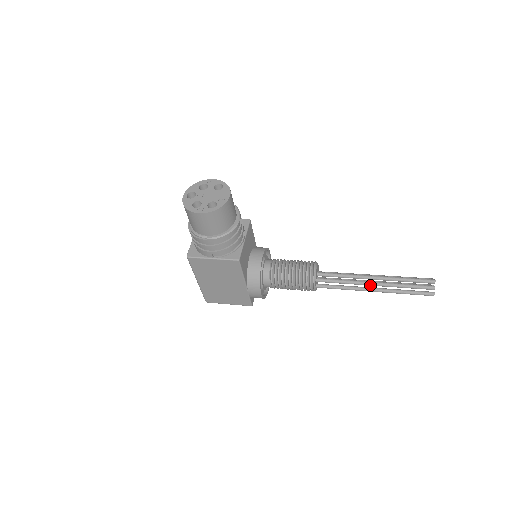
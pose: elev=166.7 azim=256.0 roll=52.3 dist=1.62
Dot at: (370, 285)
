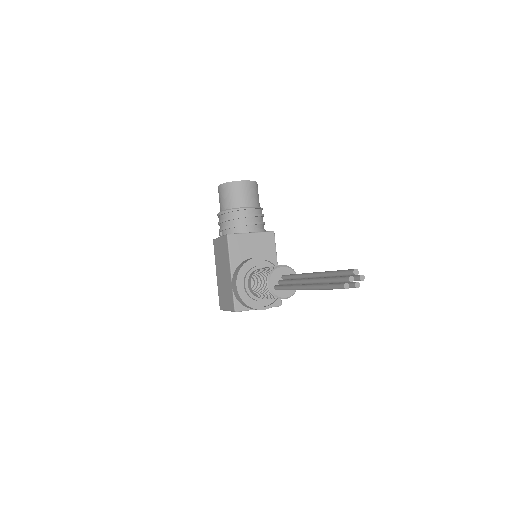
Dot at: (306, 281)
